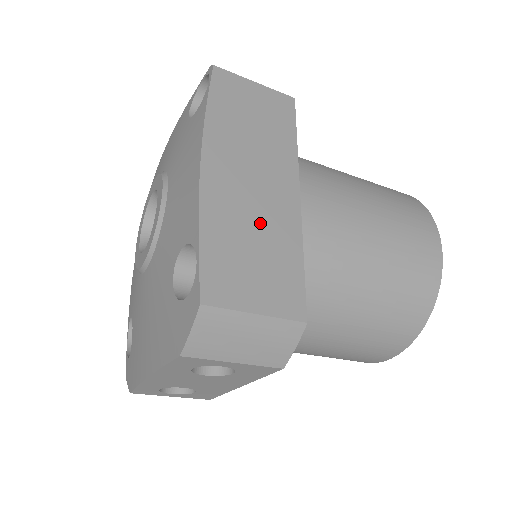
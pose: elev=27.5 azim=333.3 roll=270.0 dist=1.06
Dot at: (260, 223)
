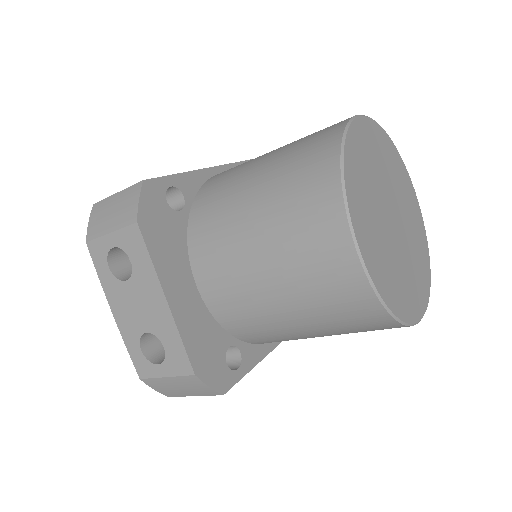
Dot at: occluded
